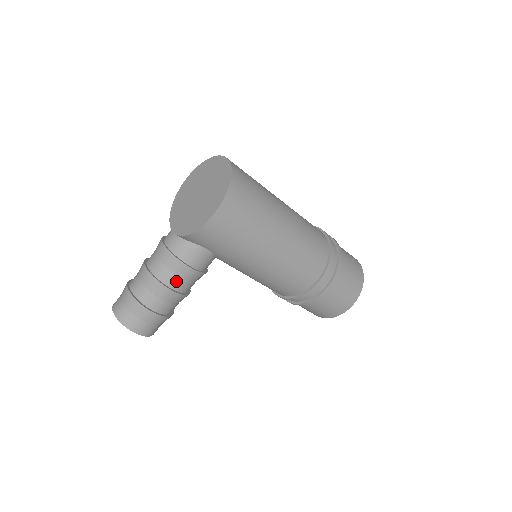
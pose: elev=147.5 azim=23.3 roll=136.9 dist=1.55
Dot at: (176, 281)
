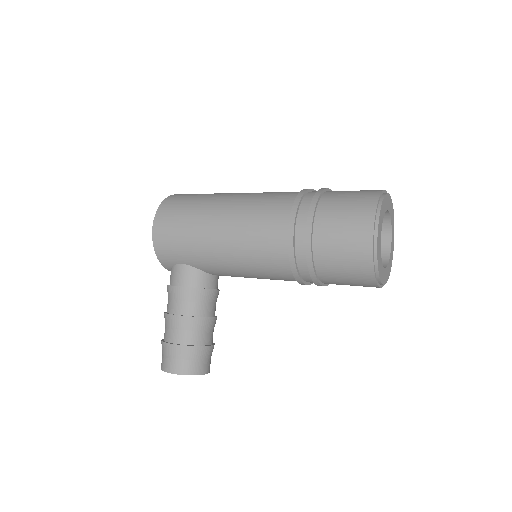
Dot at: (174, 305)
